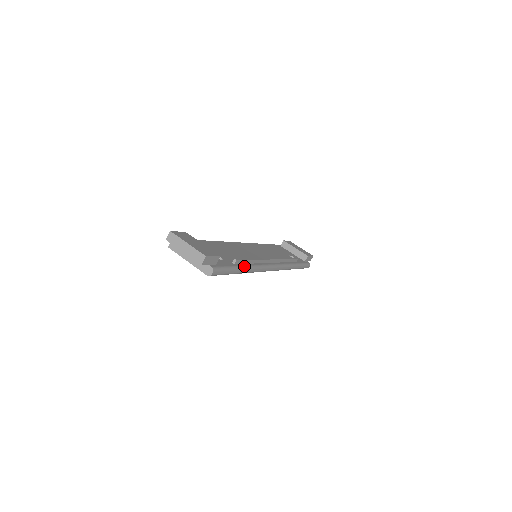
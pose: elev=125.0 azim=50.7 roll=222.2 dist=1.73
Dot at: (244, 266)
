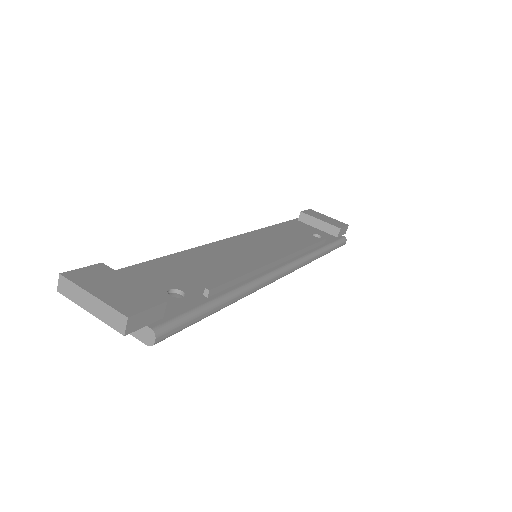
Dot at: (228, 294)
